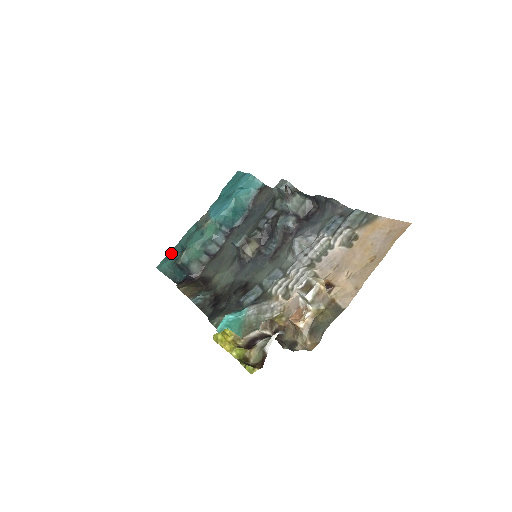
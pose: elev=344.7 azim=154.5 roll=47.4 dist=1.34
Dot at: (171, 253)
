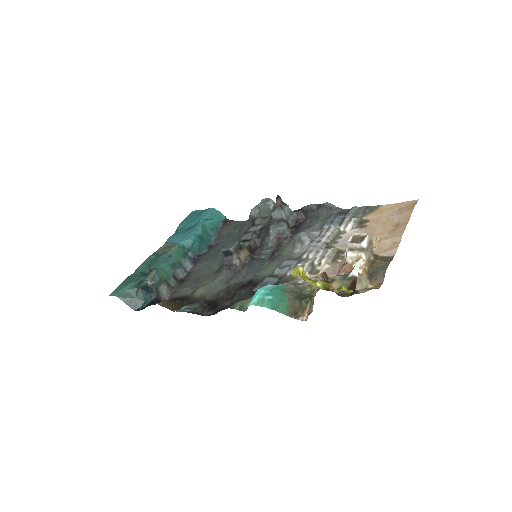
Dot at: (129, 279)
